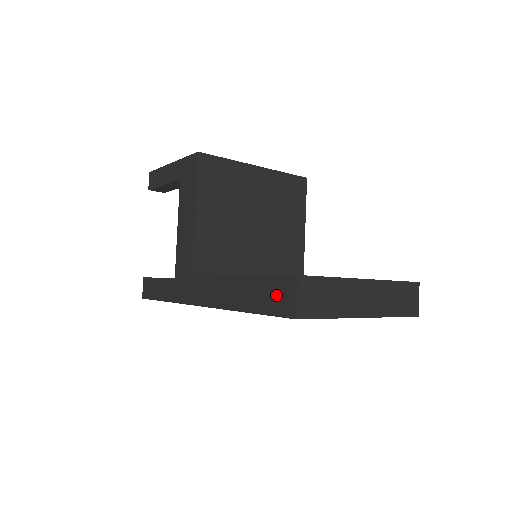
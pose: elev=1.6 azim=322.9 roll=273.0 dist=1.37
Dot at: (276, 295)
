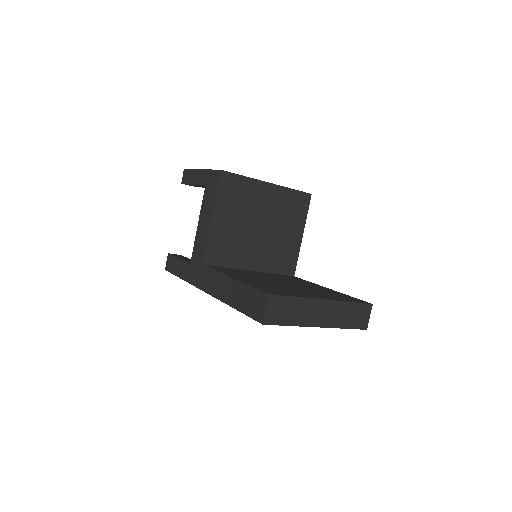
Dot at: (254, 303)
